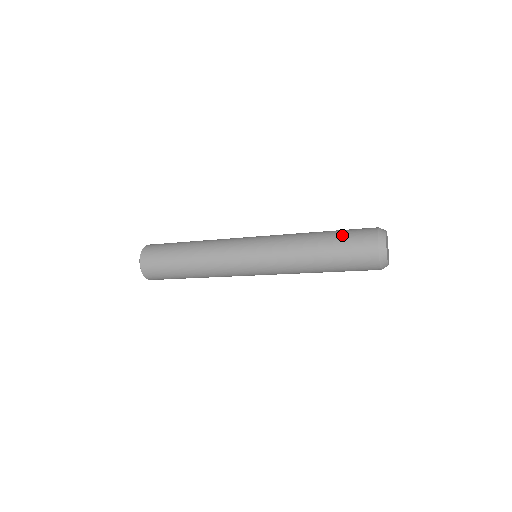
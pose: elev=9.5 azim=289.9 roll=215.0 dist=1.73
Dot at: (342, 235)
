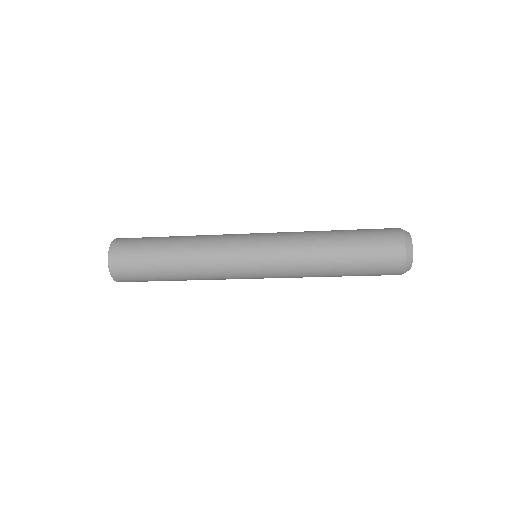
Dot at: (364, 248)
